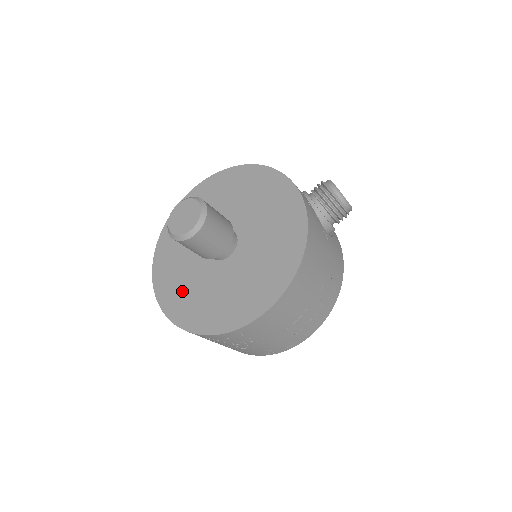
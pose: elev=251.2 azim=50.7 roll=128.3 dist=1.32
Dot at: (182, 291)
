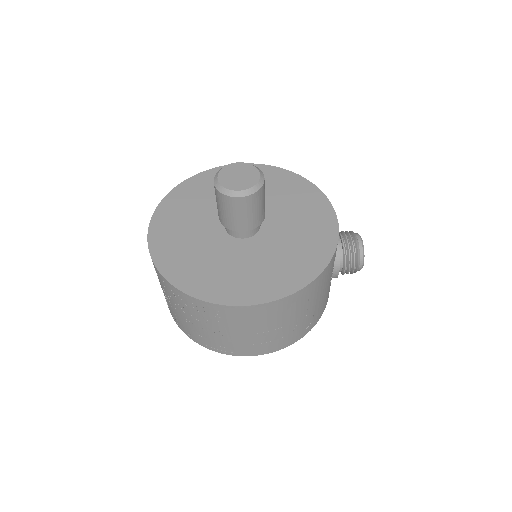
Dot at: (179, 241)
